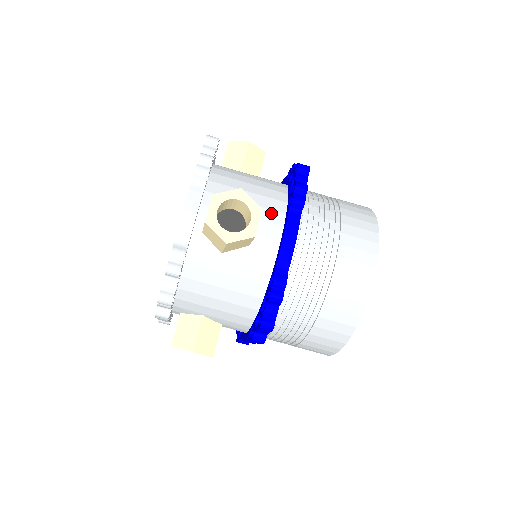
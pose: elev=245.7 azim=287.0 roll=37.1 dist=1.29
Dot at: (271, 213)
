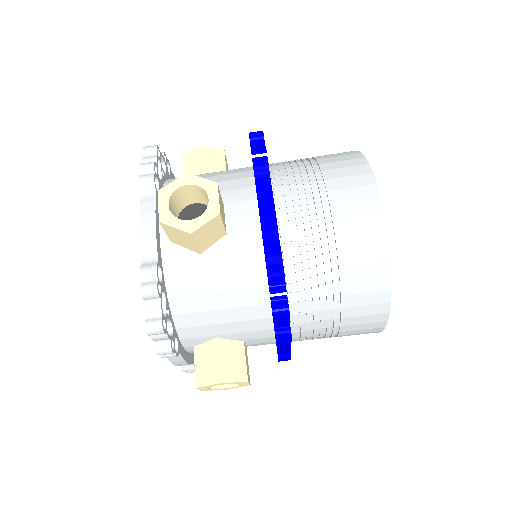
Dot at: (239, 192)
